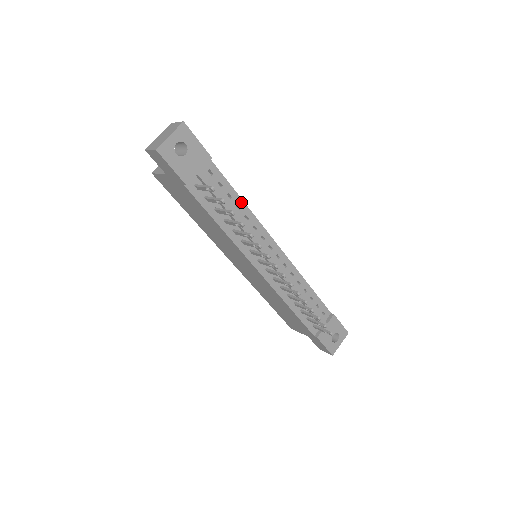
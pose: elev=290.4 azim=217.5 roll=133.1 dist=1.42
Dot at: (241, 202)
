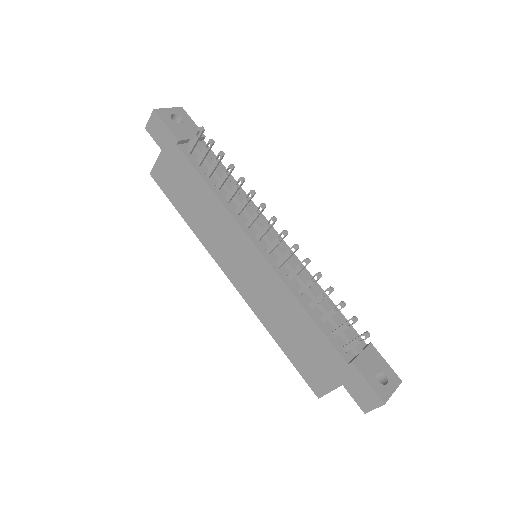
Dot at: (235, 182)
